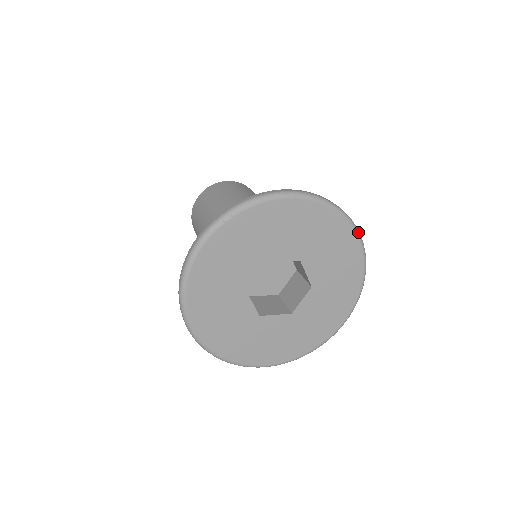
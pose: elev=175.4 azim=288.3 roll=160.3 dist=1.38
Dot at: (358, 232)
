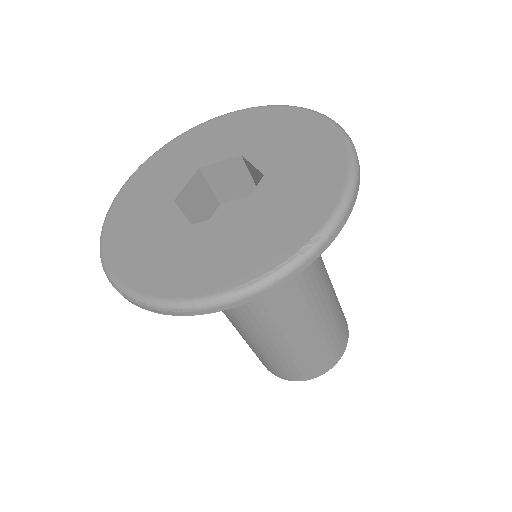
Dot at: (316, 112)
